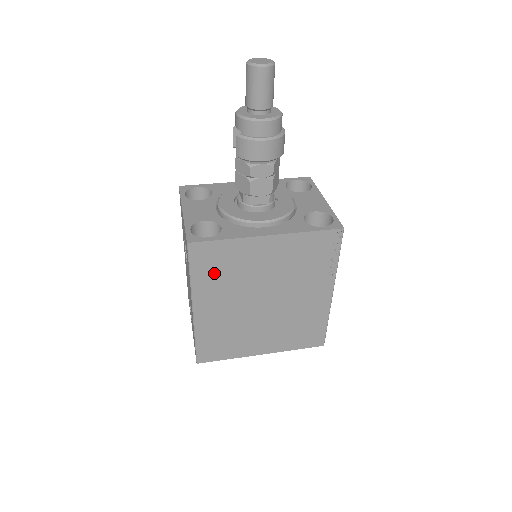
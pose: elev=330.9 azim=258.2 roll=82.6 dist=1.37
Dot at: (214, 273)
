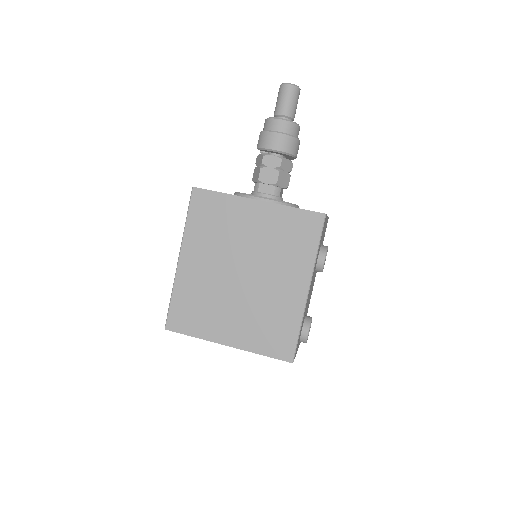
Dot at: (205, 224)
